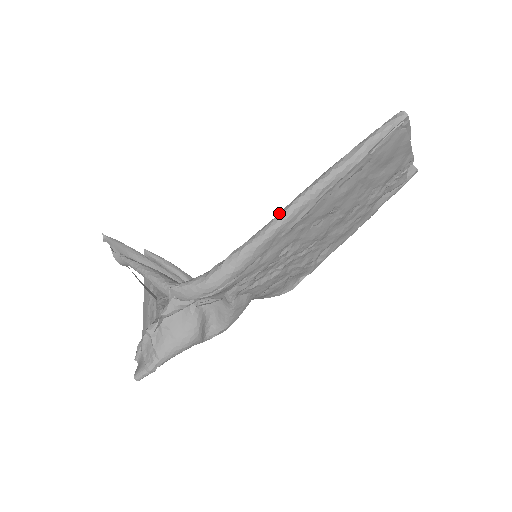
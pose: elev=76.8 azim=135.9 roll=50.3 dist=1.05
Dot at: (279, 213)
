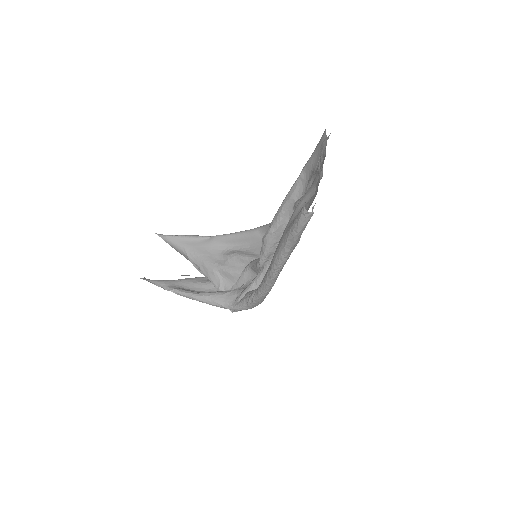
Dot at: (266, 282)
